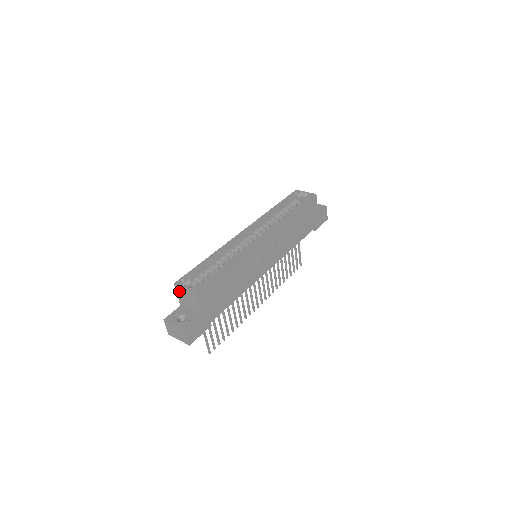
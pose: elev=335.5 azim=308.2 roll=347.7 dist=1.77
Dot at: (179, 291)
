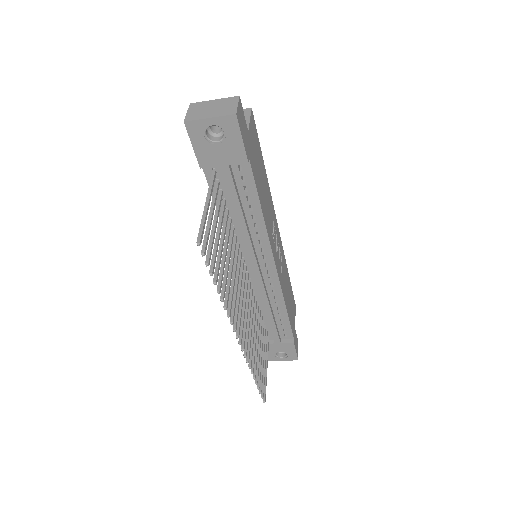
Dot at: occluded
